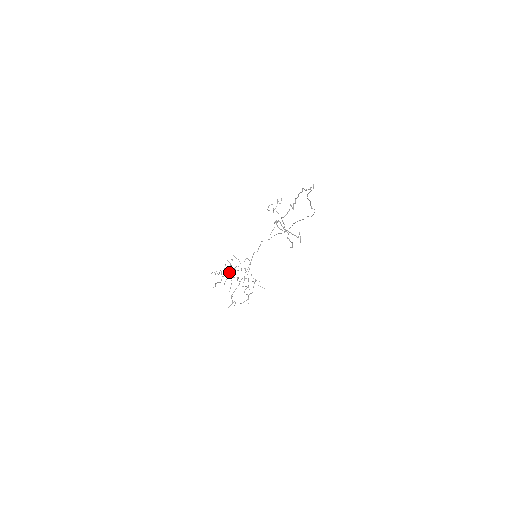
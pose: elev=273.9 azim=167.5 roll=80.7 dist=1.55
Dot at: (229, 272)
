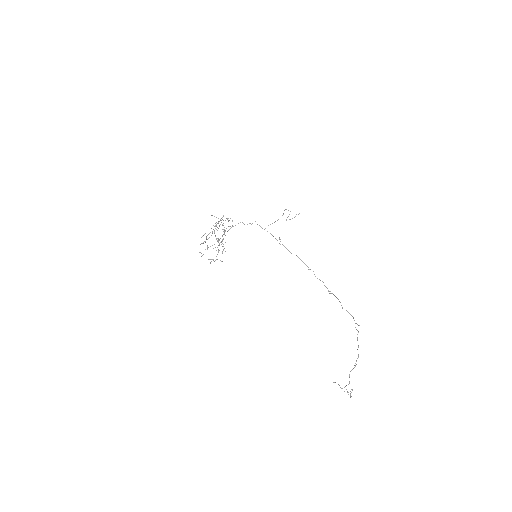
Dot at: occluded
